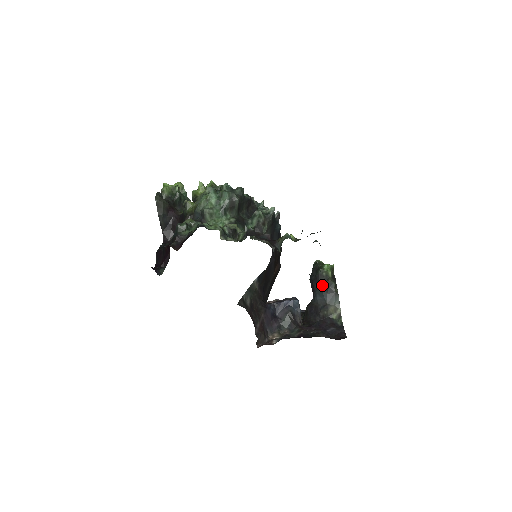
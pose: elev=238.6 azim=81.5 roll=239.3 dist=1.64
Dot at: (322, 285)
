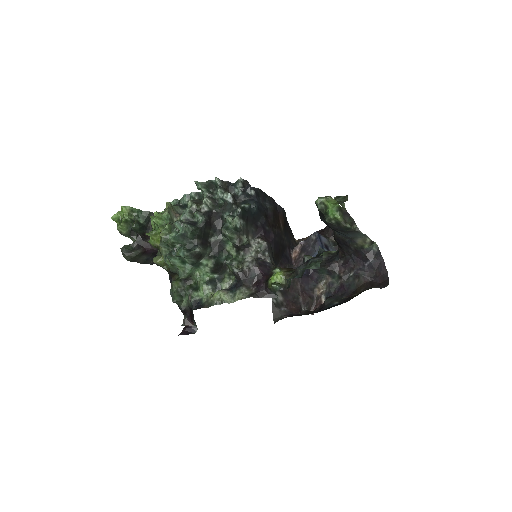
Dot at: (337, 230)
